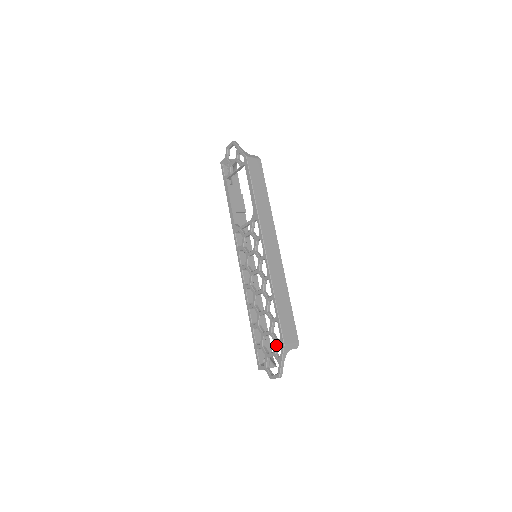
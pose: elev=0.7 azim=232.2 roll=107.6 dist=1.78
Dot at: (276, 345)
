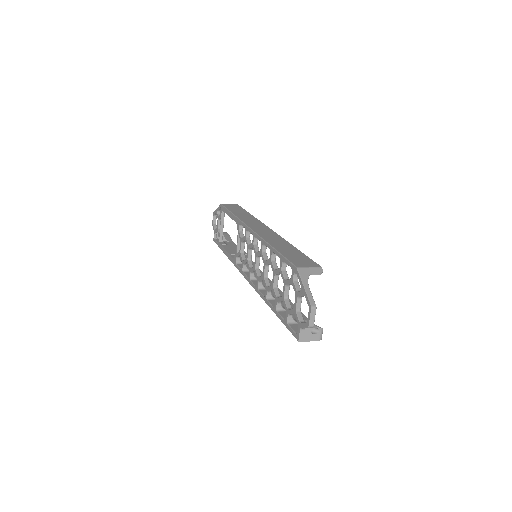
Dot at: (293, 282)
